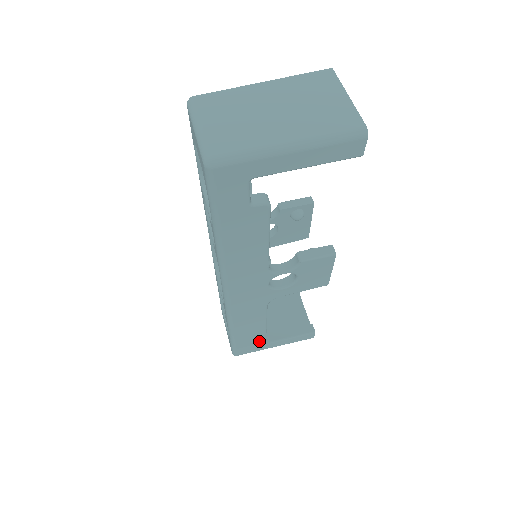
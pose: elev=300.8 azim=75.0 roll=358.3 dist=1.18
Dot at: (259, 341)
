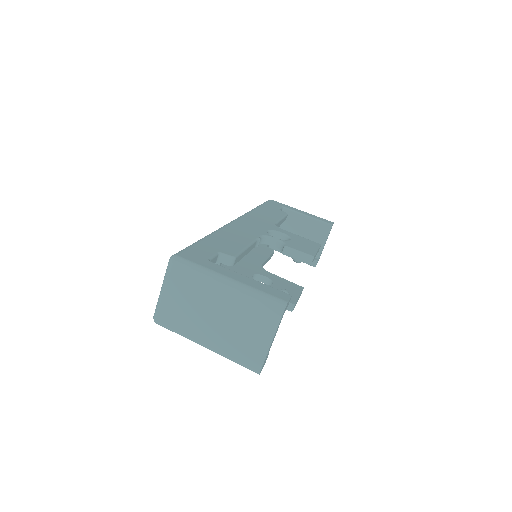
Dot at: (273, 247)
